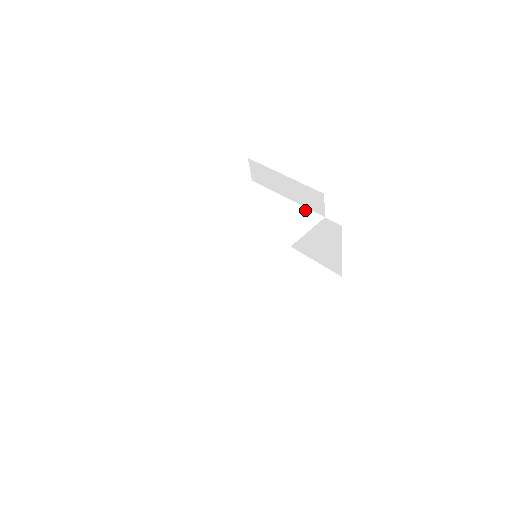
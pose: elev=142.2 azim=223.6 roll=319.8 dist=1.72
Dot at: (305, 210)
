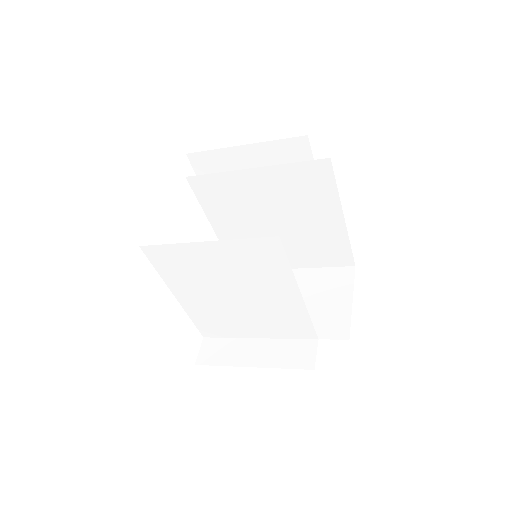
Dot at: (306, 265)
